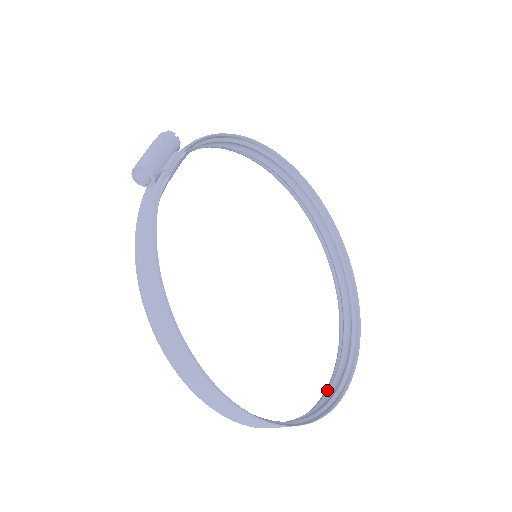
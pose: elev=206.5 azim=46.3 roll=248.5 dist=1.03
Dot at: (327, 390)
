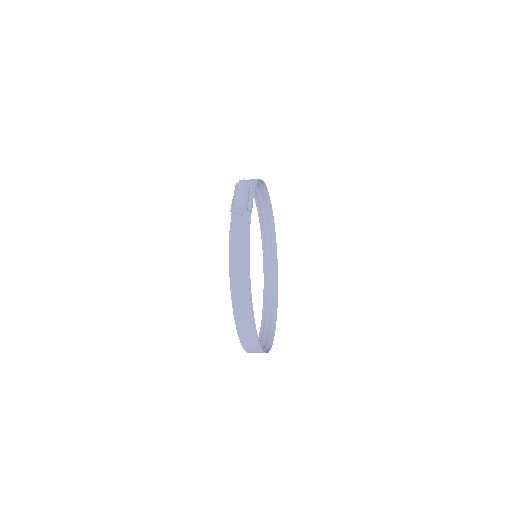
Dot at: (261, 333)
